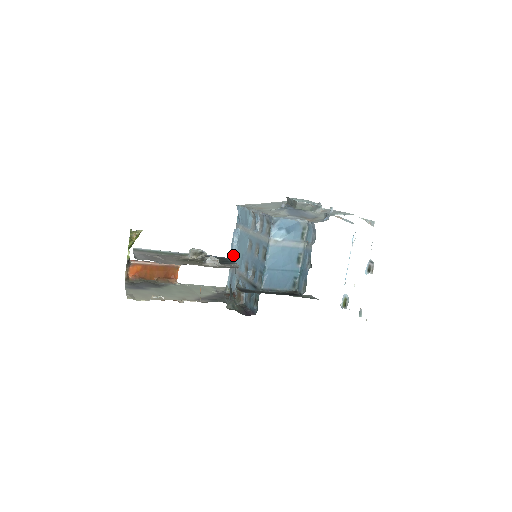
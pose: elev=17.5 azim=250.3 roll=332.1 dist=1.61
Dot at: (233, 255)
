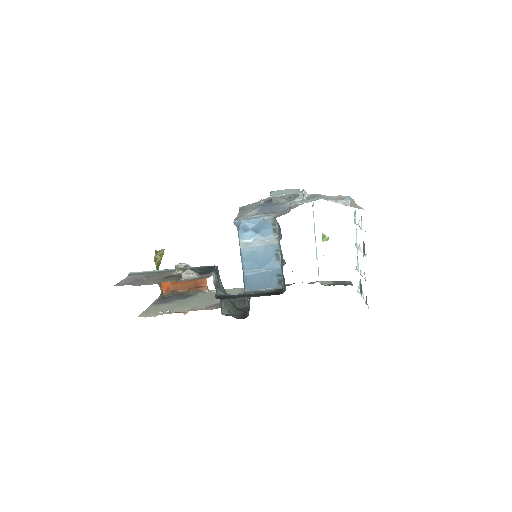
Dot at: occluded
